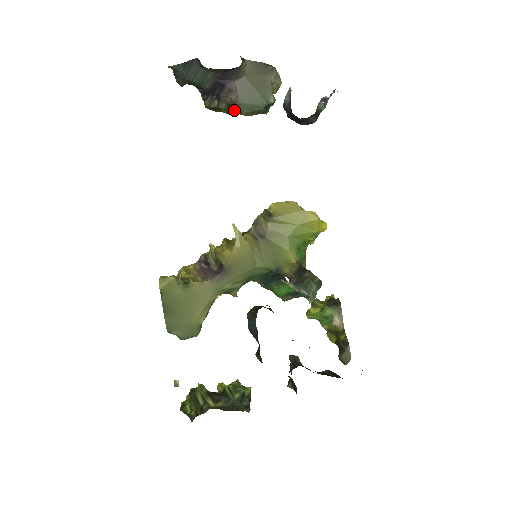
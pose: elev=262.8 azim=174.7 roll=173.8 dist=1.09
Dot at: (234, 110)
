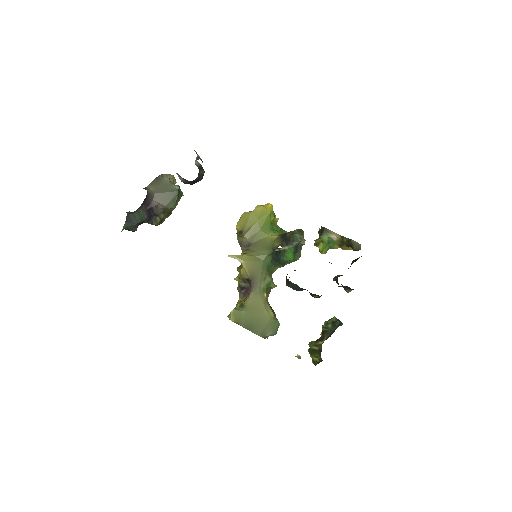
Dot at: (169, 212)
